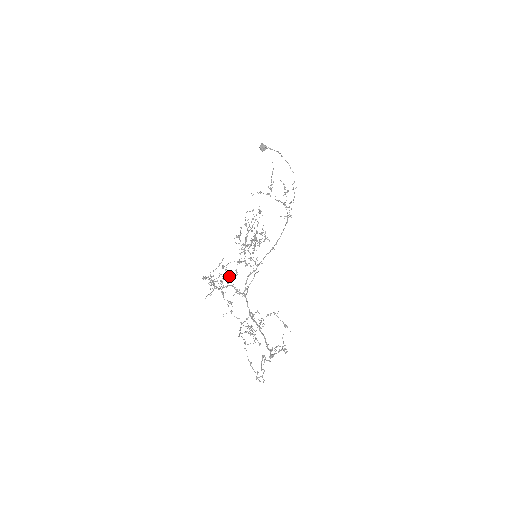
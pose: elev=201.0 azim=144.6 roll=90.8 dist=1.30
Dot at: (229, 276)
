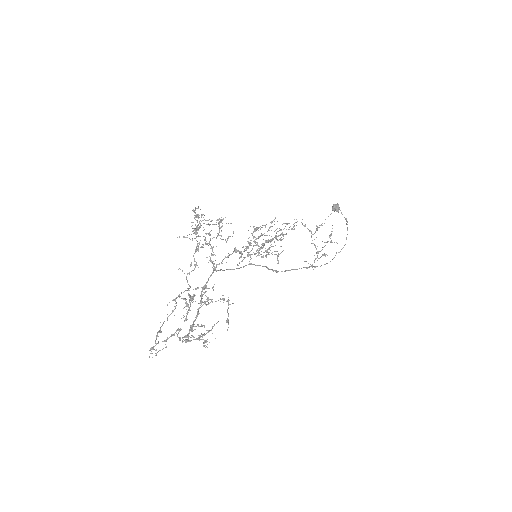
Dot at: (218, 235)
